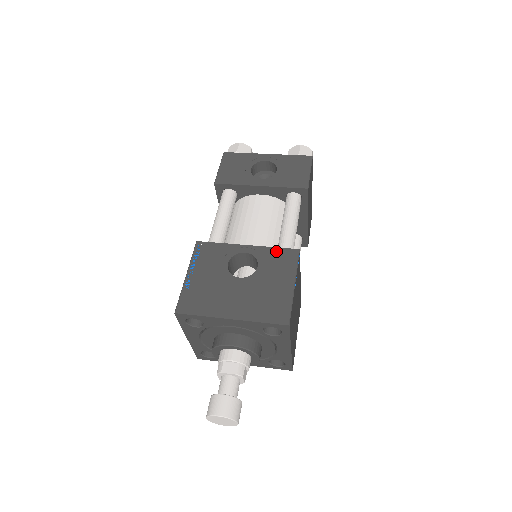
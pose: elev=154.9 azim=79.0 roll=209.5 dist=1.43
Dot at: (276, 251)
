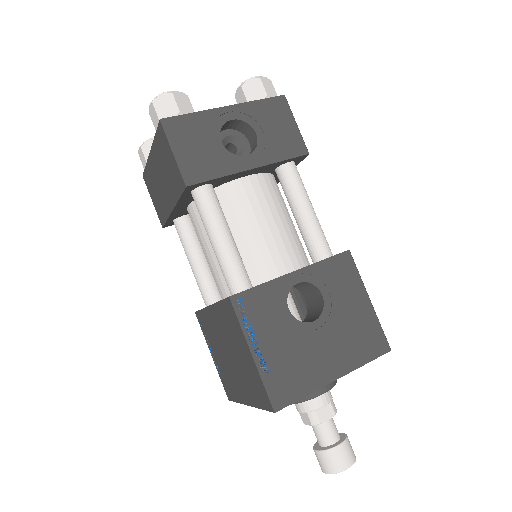
Dot at: (329, 264)
